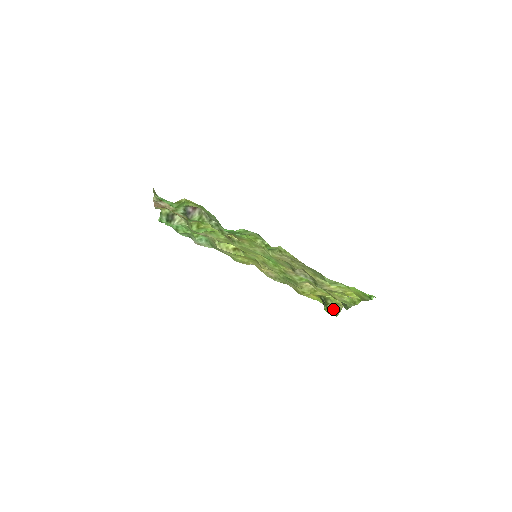
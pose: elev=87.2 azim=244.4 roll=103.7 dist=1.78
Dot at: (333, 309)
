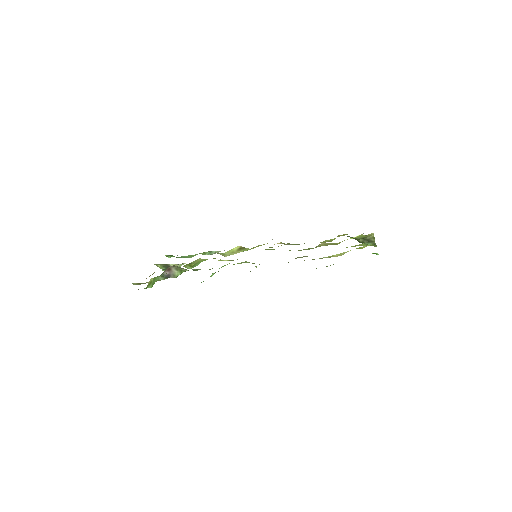
Dot at: (366, 241)
